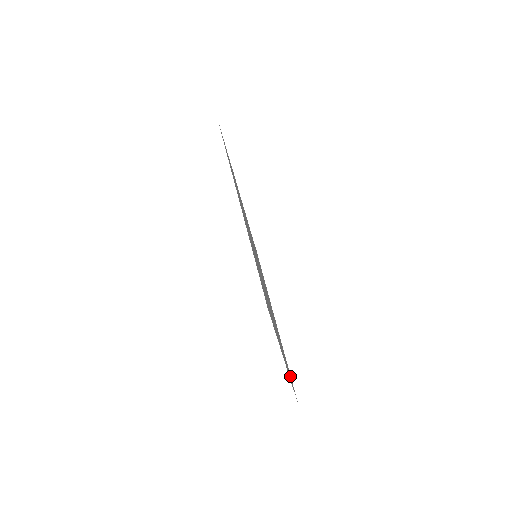
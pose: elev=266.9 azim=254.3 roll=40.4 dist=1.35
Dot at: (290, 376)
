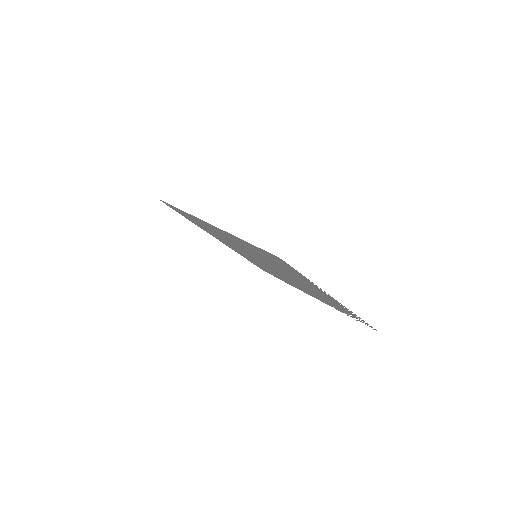
Dot at: occluded
